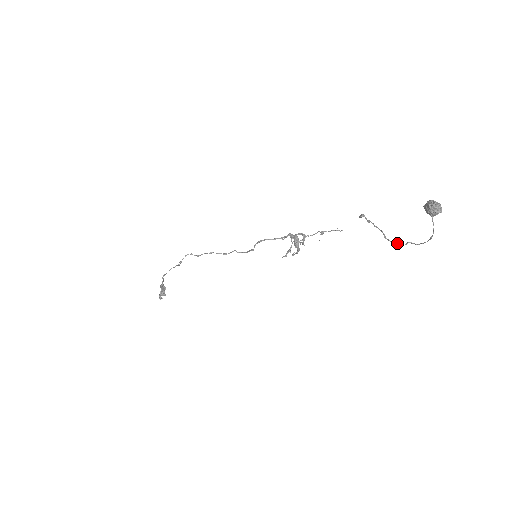
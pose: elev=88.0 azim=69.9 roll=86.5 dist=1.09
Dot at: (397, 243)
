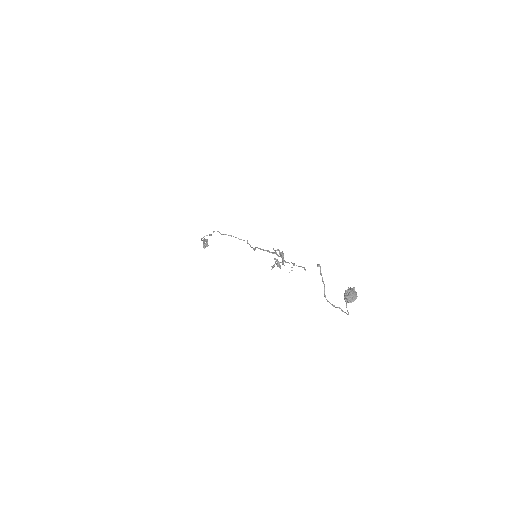
Dot at: (331, 304)
